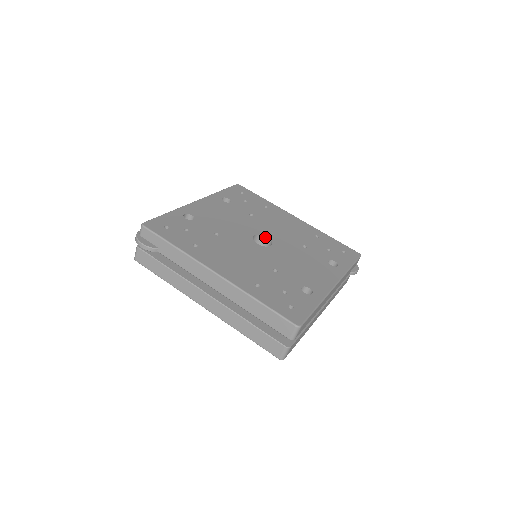
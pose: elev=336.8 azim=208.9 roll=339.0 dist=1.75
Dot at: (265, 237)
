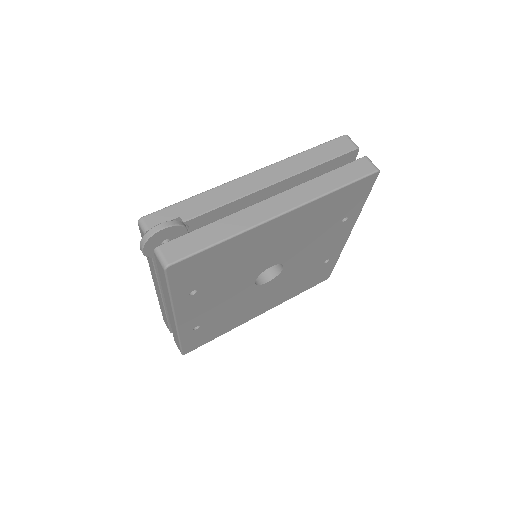
Dot at: occluded
